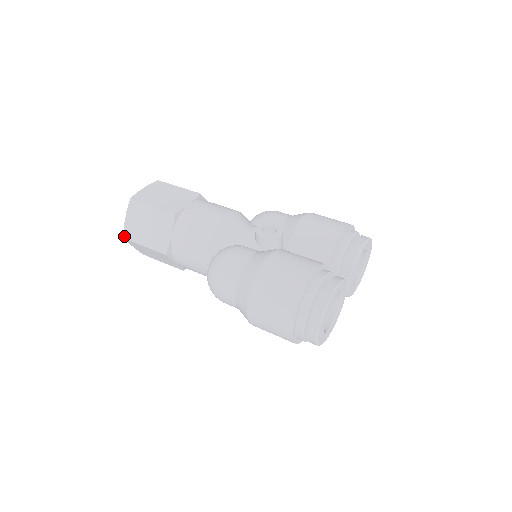
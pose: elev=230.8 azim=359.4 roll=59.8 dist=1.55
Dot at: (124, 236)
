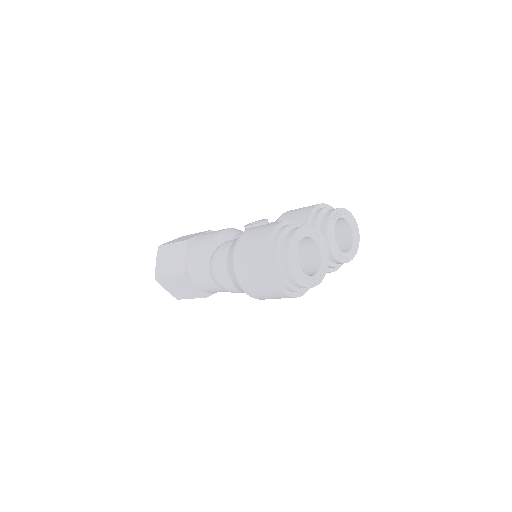
Dot at: (156, 277)
